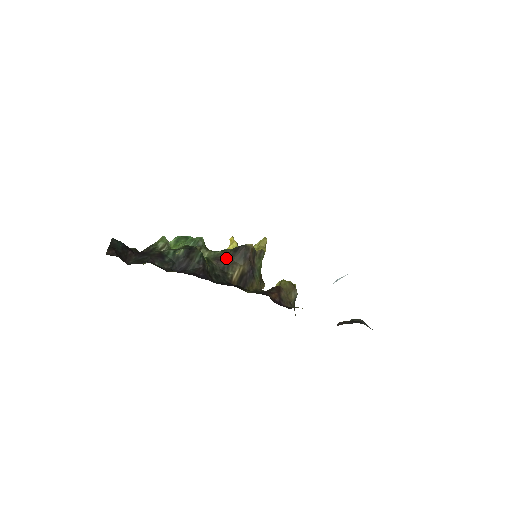
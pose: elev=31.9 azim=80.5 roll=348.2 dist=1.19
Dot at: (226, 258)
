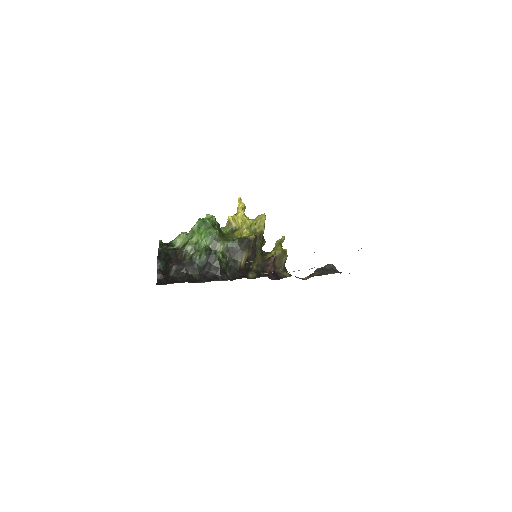
Dot at: (235, 248)
